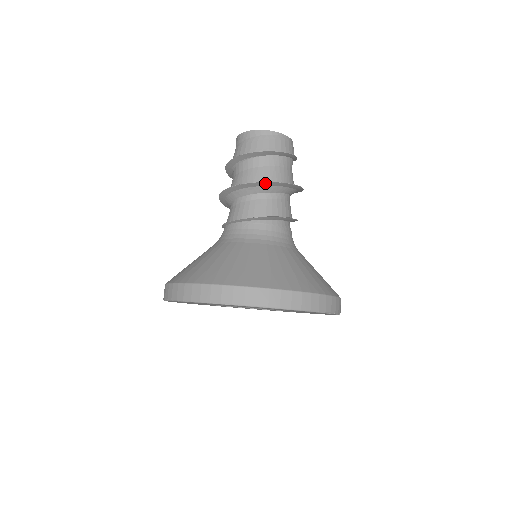
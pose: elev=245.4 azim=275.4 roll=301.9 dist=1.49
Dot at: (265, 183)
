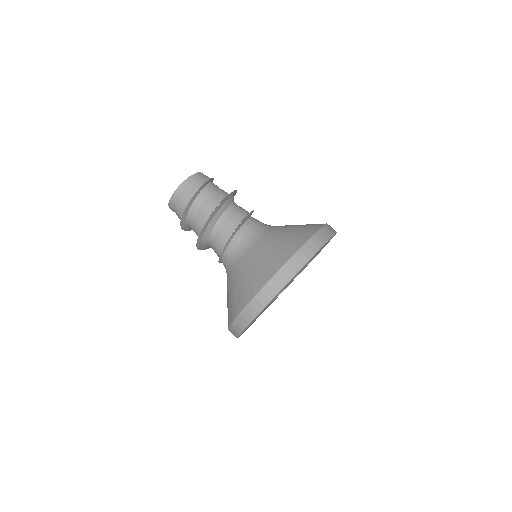
Dot at: (210, 218)
